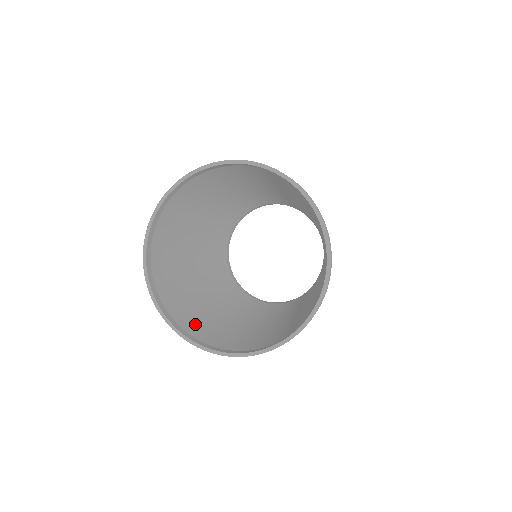
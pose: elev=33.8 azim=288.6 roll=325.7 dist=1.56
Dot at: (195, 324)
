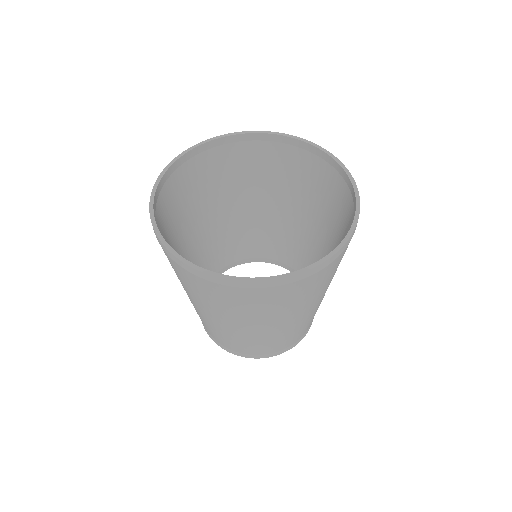
Dot at: occluded
